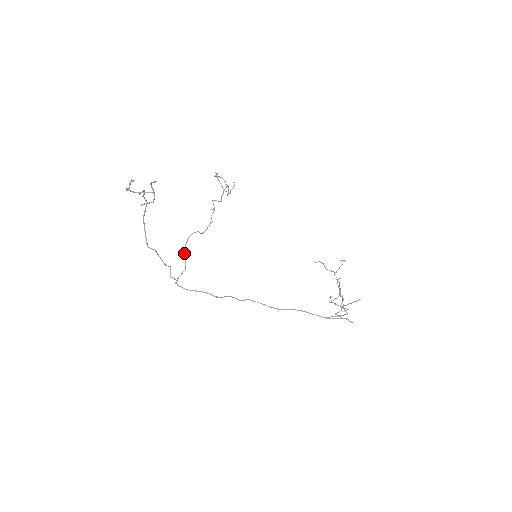
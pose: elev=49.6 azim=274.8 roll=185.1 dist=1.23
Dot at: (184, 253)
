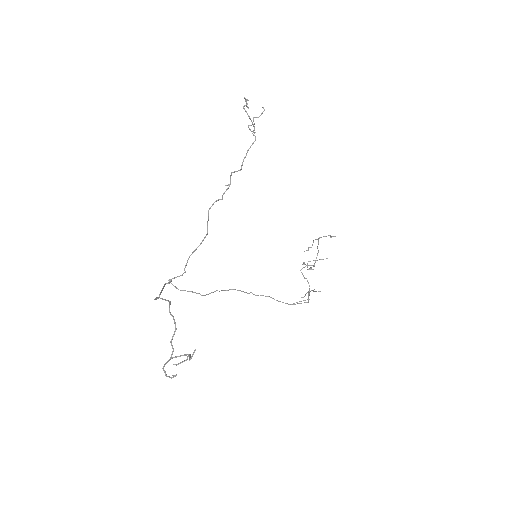
Dot at: (186, 265)
